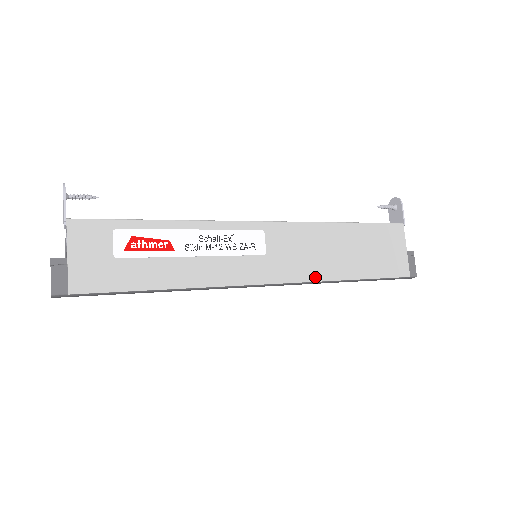
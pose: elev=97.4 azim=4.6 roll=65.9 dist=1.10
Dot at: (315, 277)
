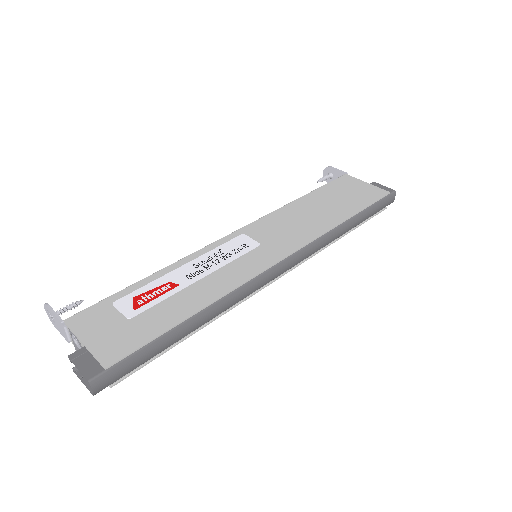
Dot at: (317, 233)
